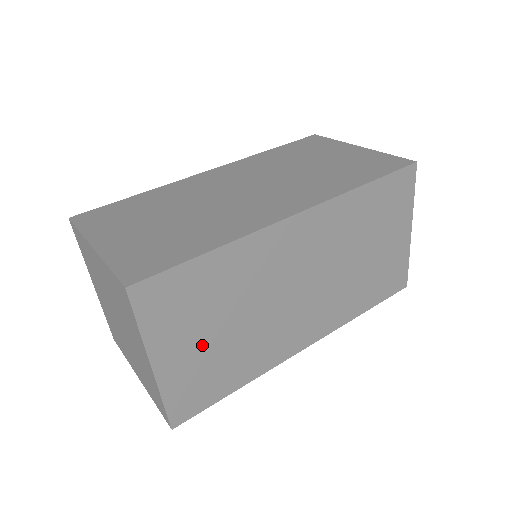
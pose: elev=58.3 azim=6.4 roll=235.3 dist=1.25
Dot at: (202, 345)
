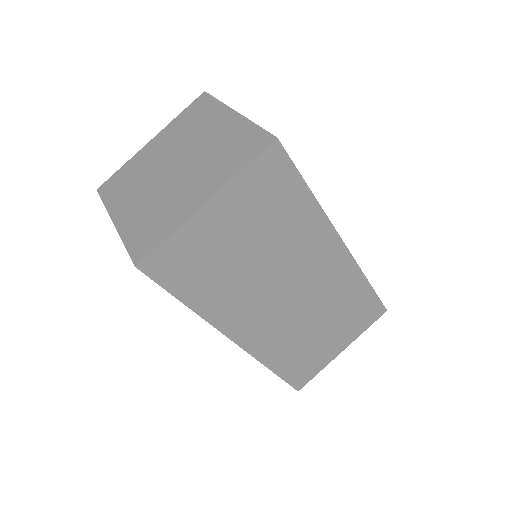
Dot at: (231, 238)
